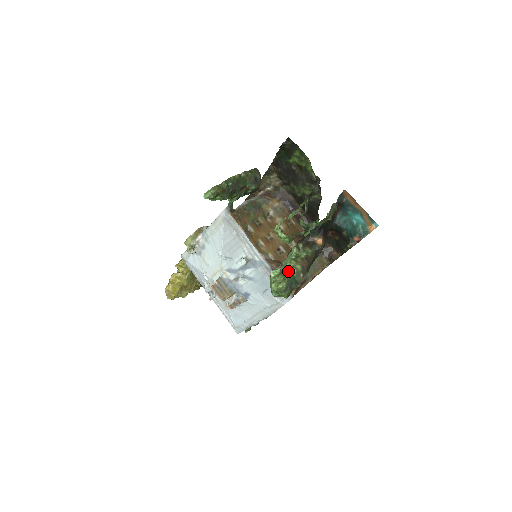
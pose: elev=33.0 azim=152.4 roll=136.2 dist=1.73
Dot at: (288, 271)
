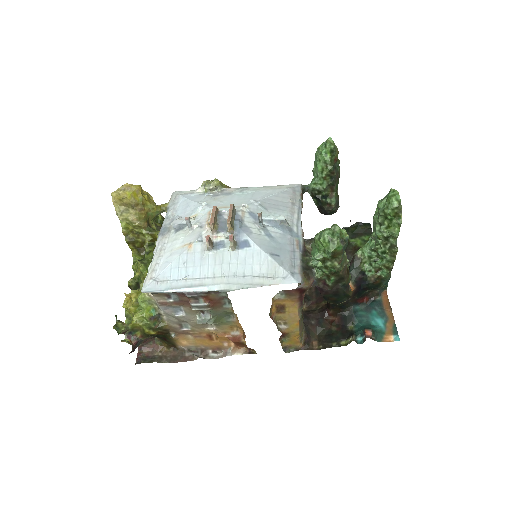
Dot at: occluded
